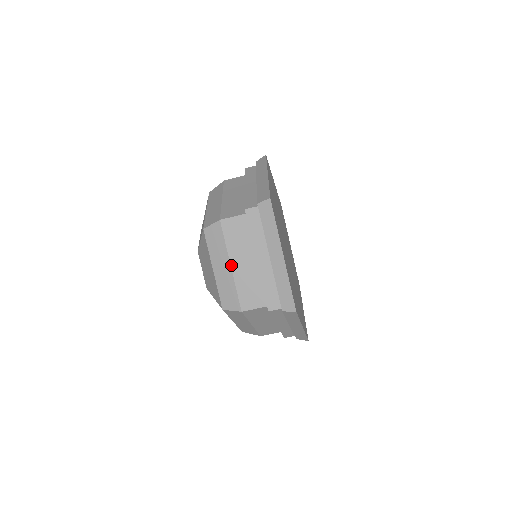
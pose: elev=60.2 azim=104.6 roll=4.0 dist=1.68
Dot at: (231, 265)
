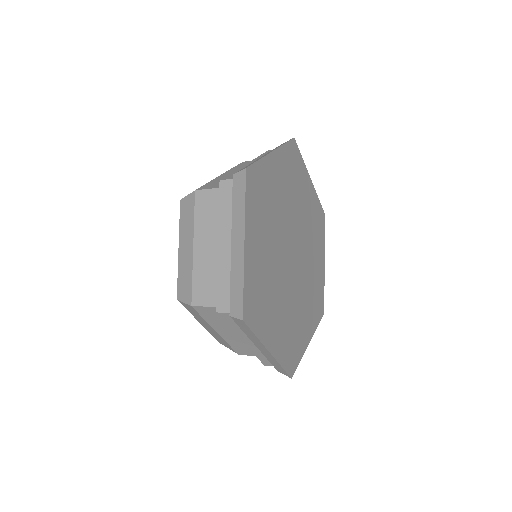
Dot at: occluded
